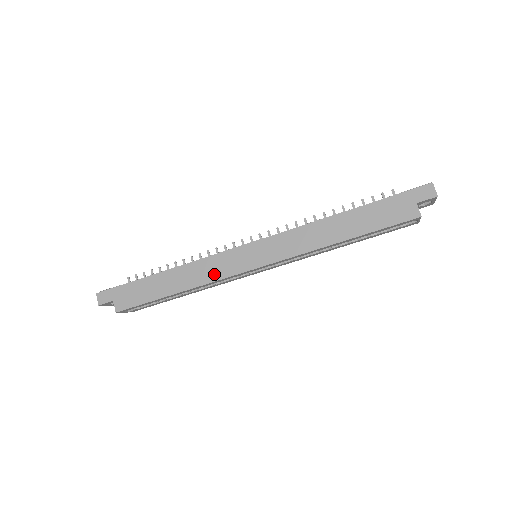
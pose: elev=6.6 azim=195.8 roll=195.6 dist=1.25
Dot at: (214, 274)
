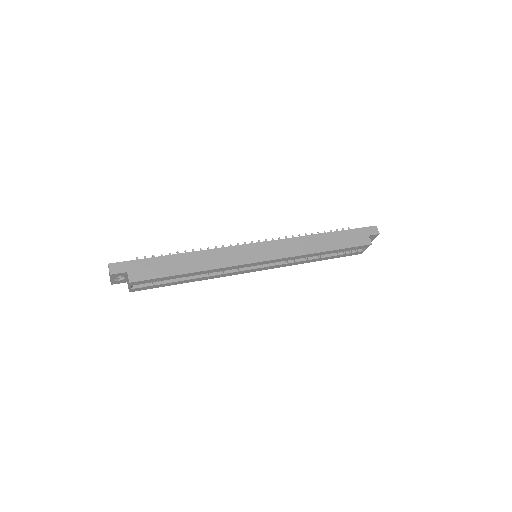
Dot at: (228, 261)
